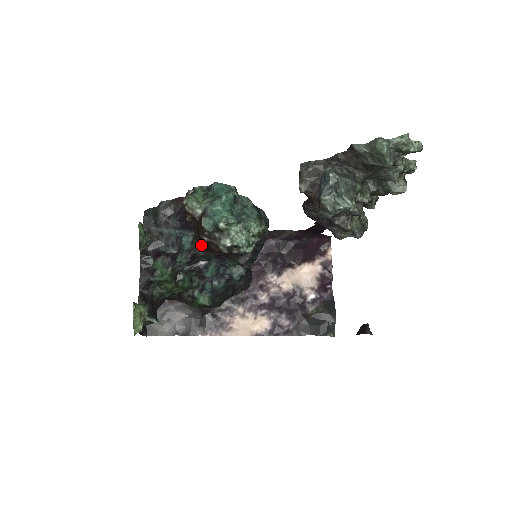
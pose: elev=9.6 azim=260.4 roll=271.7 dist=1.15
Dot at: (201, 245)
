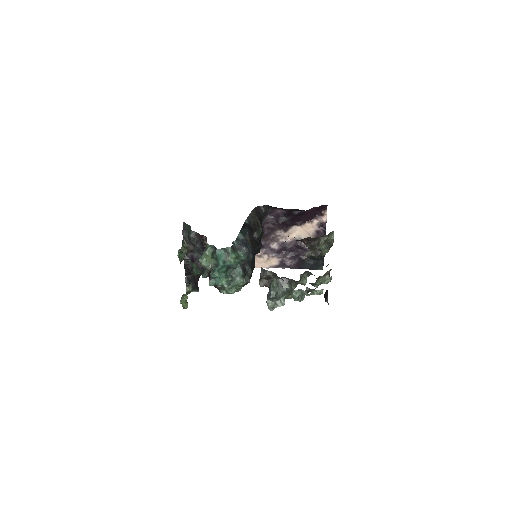
Dot at: occluded
